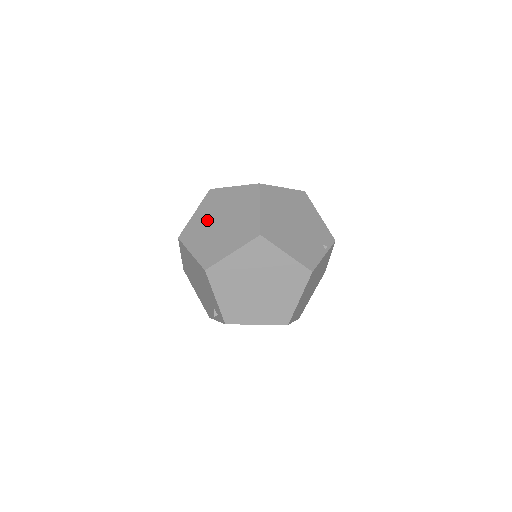
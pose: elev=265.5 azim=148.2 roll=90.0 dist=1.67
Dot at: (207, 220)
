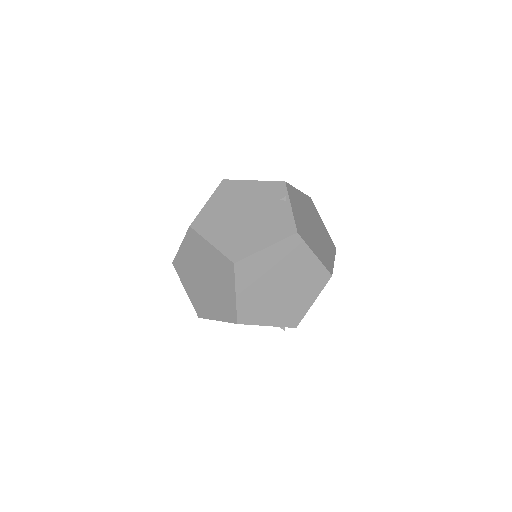
Dot at: (197, 287)
